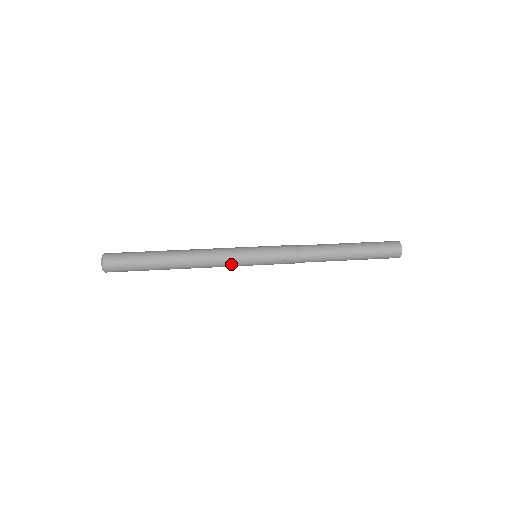
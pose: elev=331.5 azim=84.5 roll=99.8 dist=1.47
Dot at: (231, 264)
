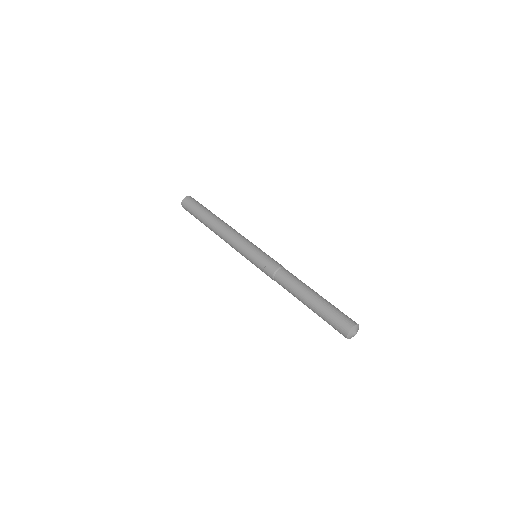
Dot at: (237, 247)
